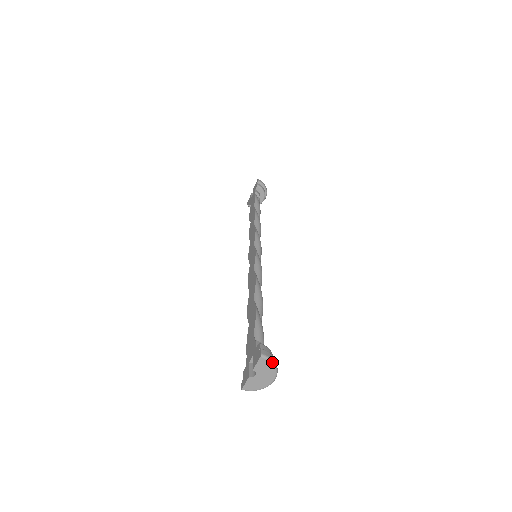
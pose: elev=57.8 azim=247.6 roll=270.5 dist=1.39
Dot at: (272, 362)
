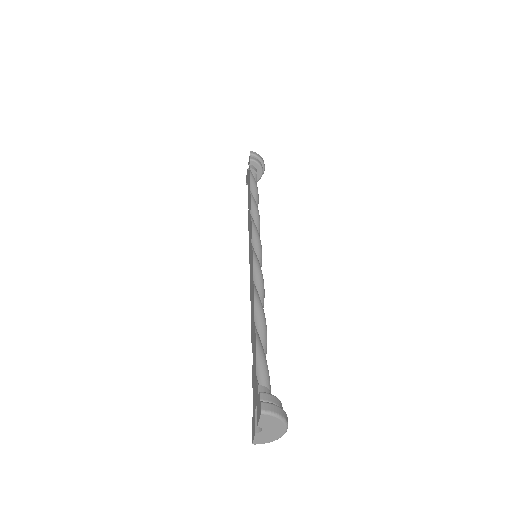
Dot at: (277, 416)
